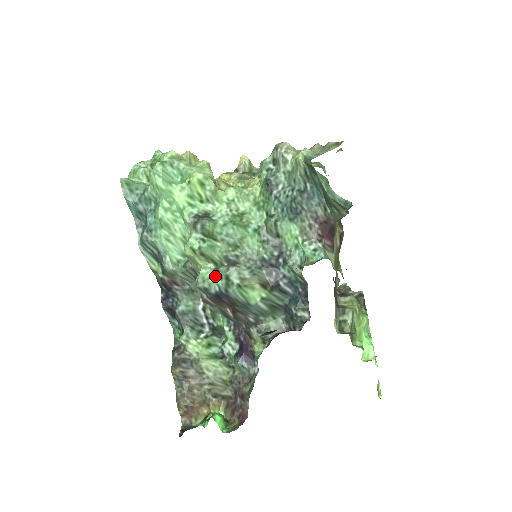
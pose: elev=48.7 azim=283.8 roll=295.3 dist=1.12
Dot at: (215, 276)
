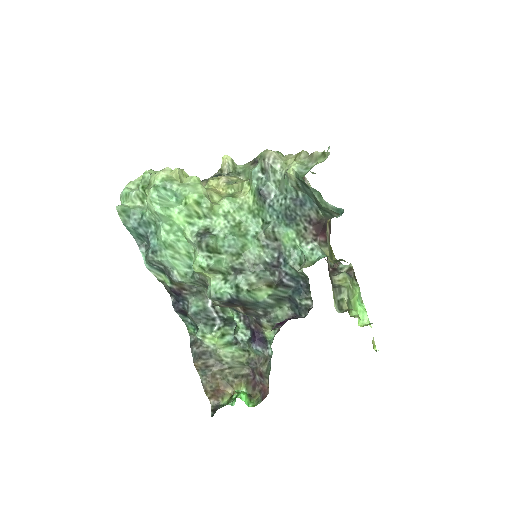
Dot at: (225, 286)
